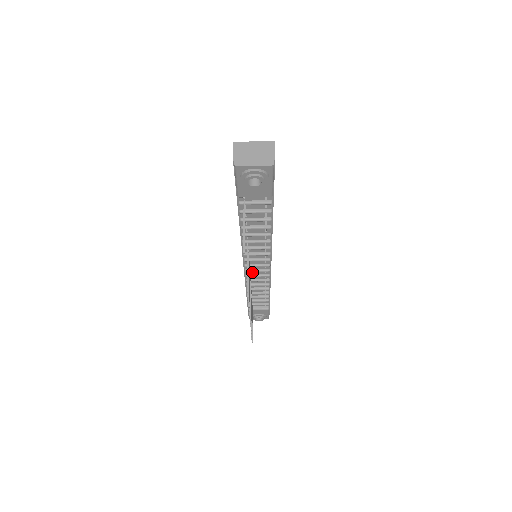
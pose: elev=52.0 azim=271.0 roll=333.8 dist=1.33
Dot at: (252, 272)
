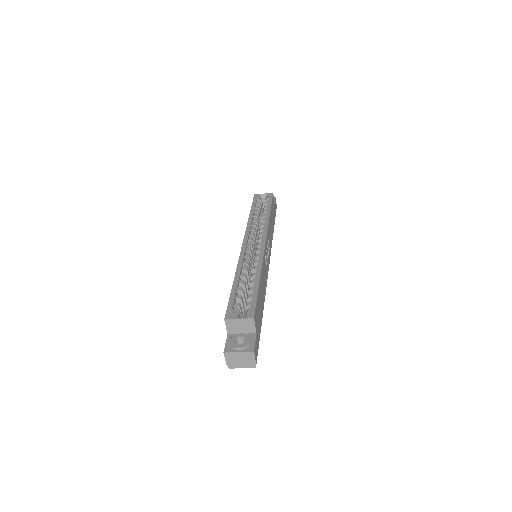
Dot at: occluded
